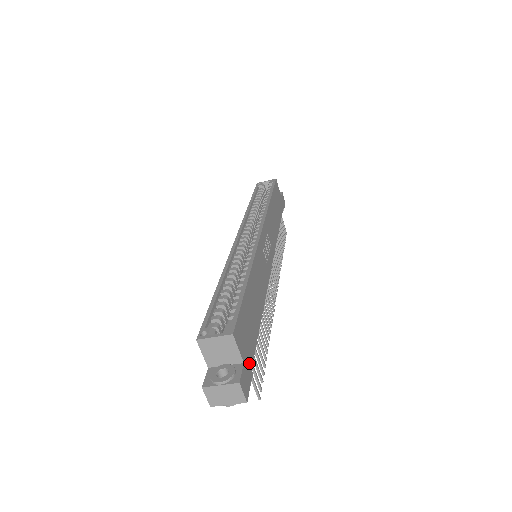
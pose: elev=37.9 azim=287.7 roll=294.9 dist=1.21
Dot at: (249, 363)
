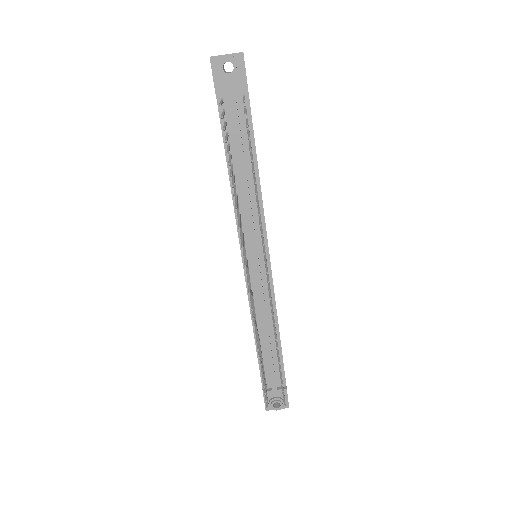
Dot at: occluded
